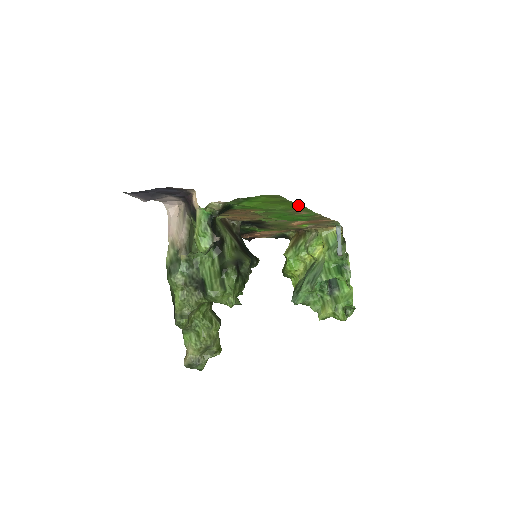
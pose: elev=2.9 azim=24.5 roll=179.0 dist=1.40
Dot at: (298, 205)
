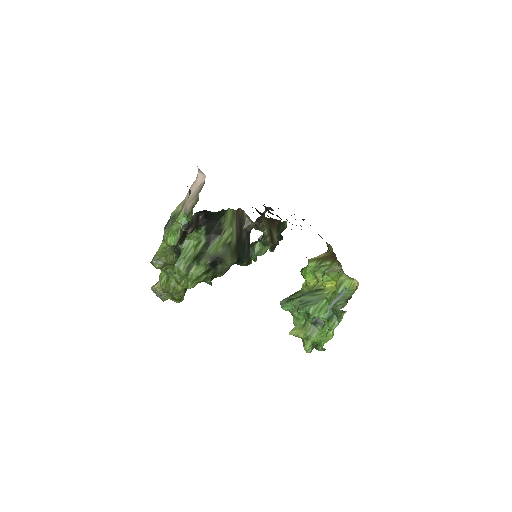
Dot at: occluded
